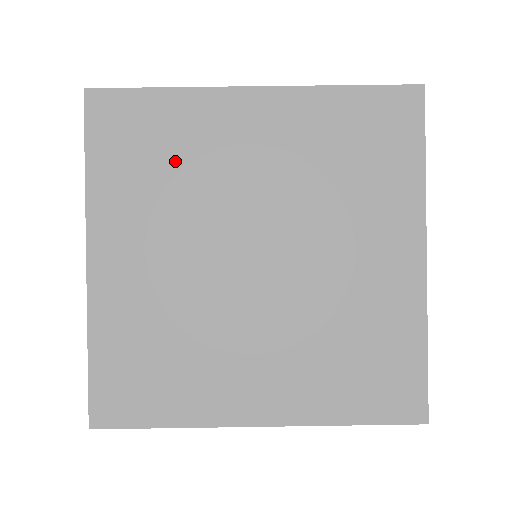
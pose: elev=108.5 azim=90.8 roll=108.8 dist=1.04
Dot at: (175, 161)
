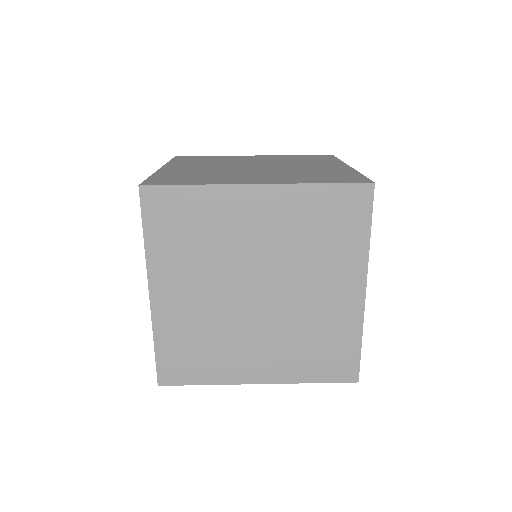
Dot at: (214, 160)
